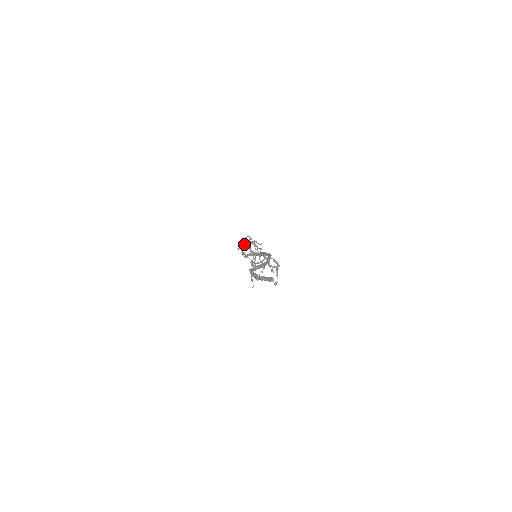
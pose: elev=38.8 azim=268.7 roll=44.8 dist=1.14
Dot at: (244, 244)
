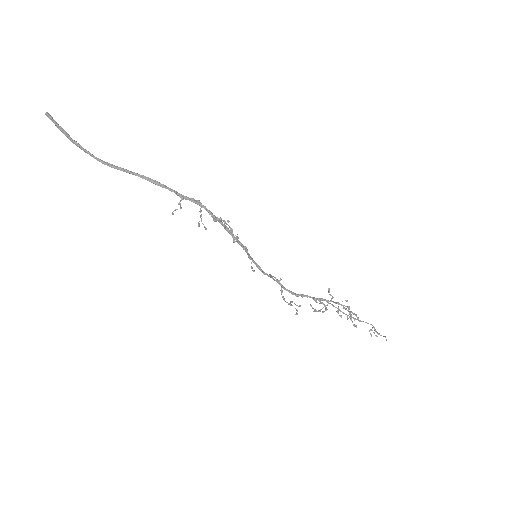
Dot at: (308, 296)
